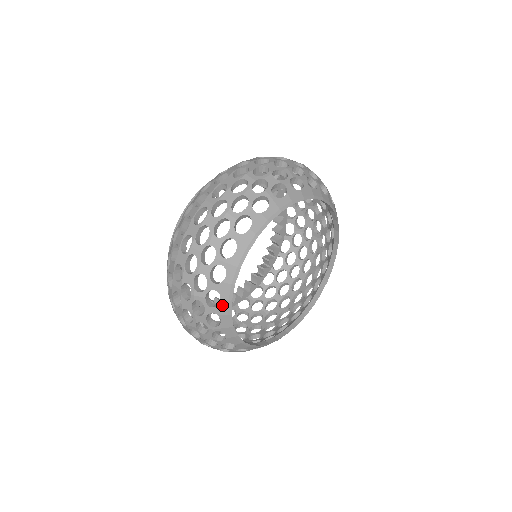
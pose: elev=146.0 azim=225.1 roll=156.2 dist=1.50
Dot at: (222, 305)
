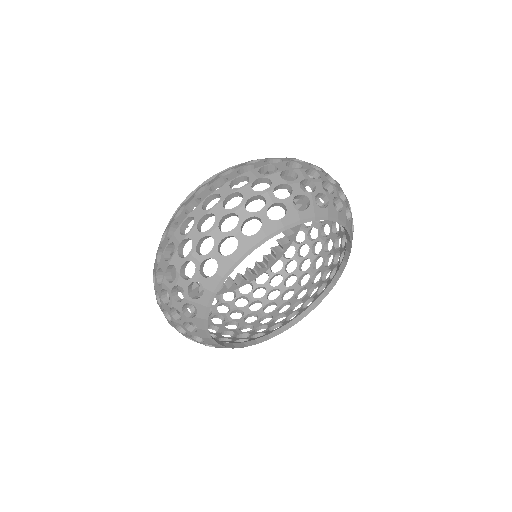
Dot at: (200, 332)
